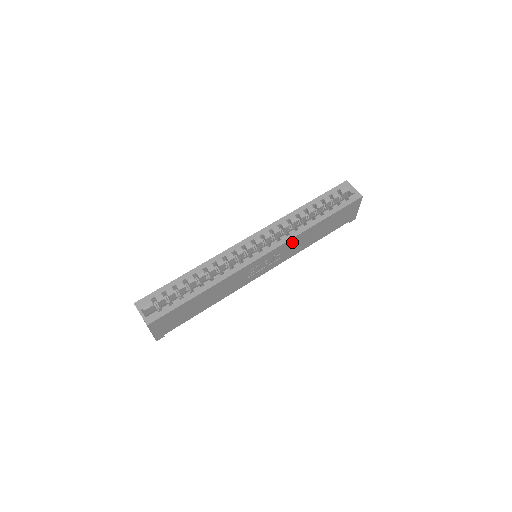
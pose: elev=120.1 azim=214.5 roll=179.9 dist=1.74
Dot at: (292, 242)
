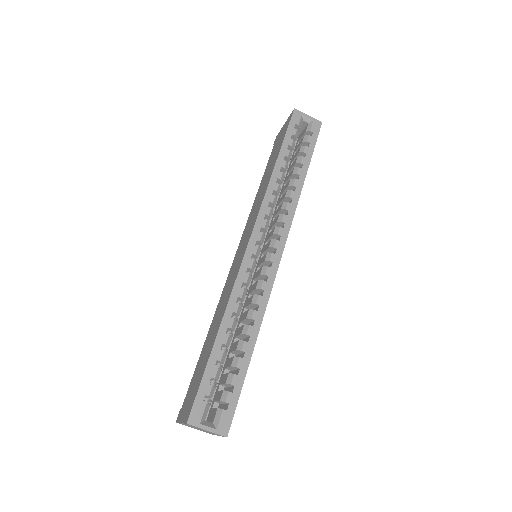
Dot at: occluded
